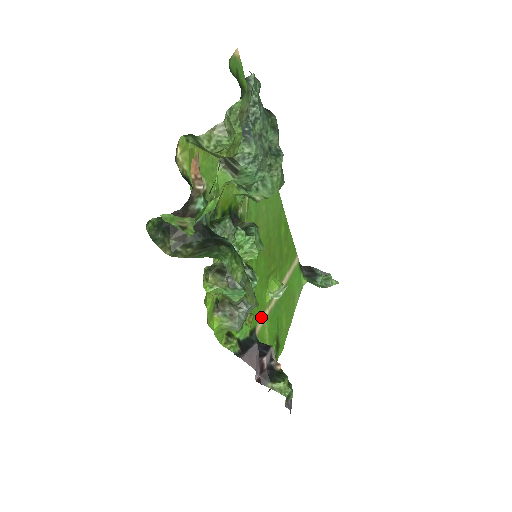
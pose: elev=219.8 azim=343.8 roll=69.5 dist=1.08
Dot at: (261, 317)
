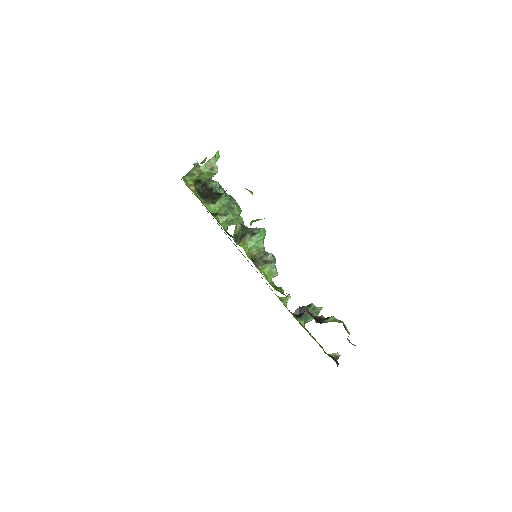
Dot at: occluded
